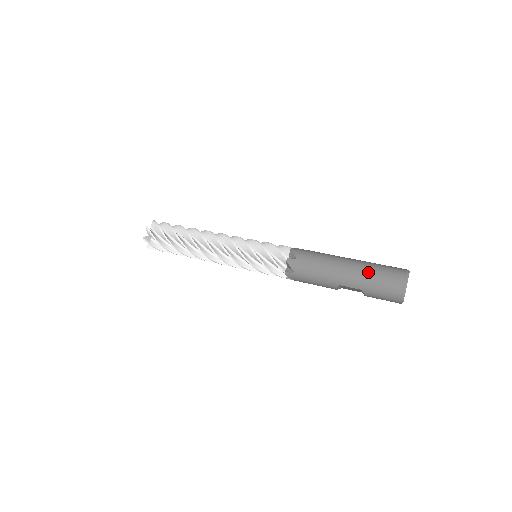
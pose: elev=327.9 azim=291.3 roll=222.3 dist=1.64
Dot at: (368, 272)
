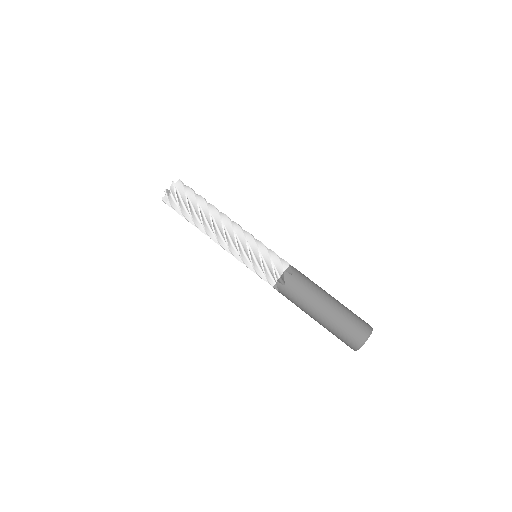
Dot at: (336, 324)
